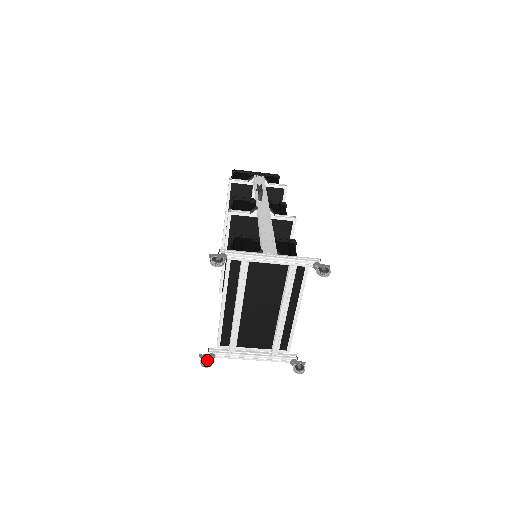
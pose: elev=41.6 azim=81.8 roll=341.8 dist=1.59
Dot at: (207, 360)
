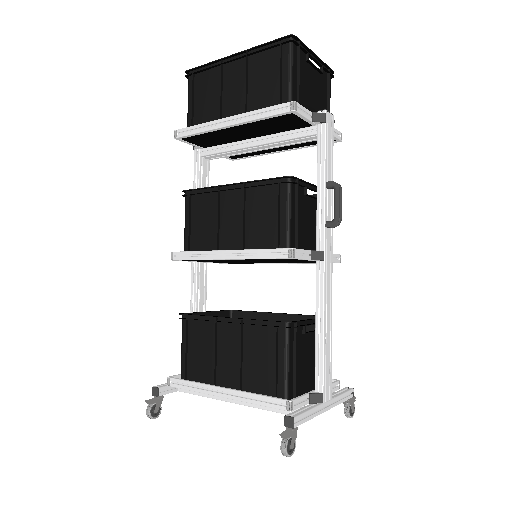
Dot at: (157, 412)
